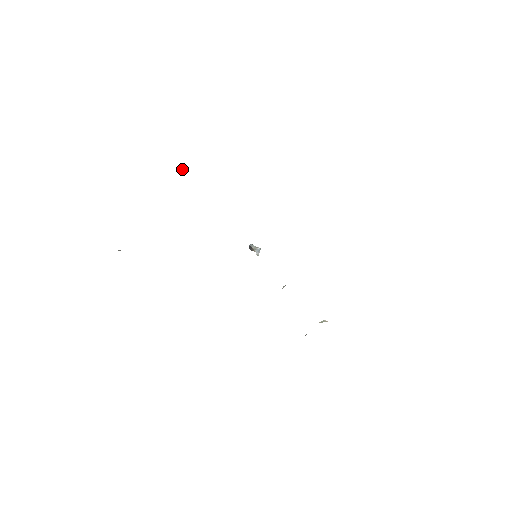
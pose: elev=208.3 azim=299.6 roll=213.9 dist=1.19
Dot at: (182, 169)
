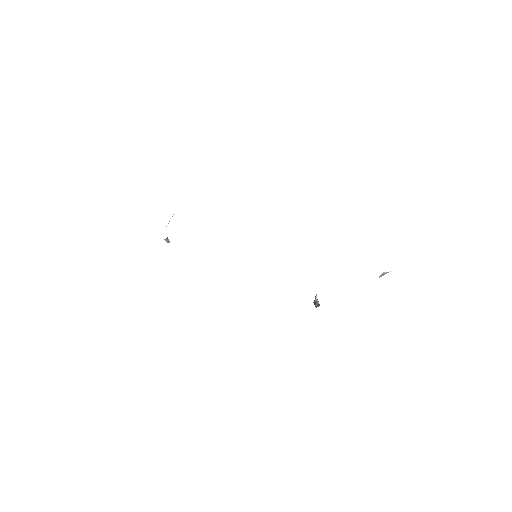
Dot at: (166, 239)
